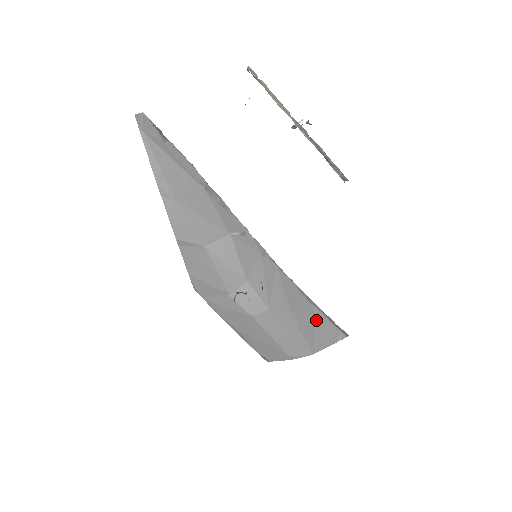
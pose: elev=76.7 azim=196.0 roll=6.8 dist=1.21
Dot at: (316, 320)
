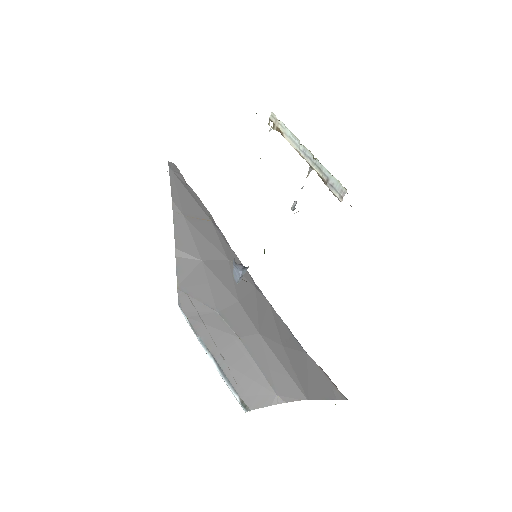
Dot at: (310, 367)
